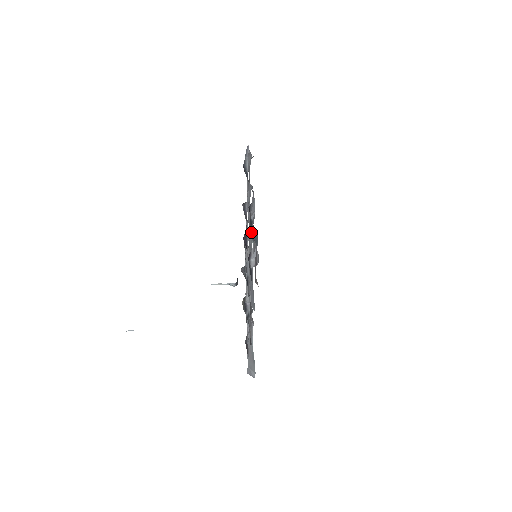
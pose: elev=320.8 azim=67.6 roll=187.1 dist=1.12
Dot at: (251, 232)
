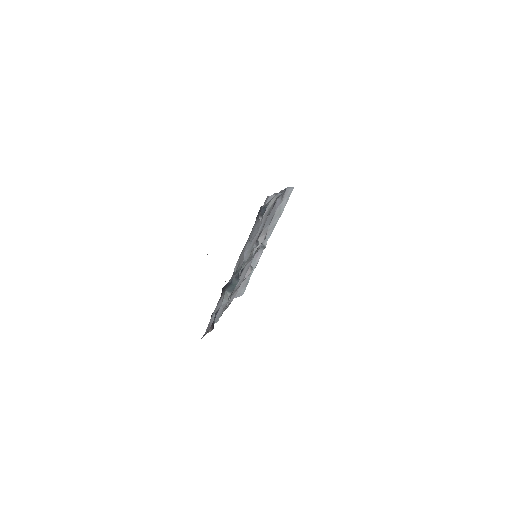
Dot at: (228, 287)
